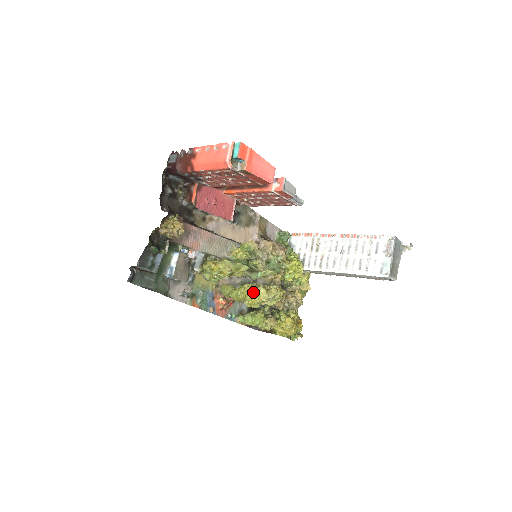
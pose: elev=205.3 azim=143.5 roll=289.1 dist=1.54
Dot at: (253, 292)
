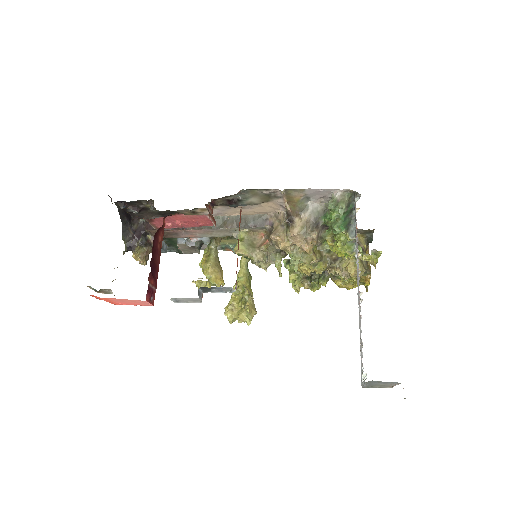
Dot at: (225, 308)
